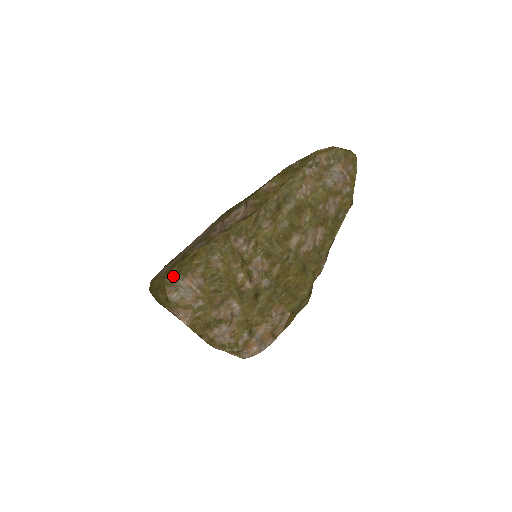
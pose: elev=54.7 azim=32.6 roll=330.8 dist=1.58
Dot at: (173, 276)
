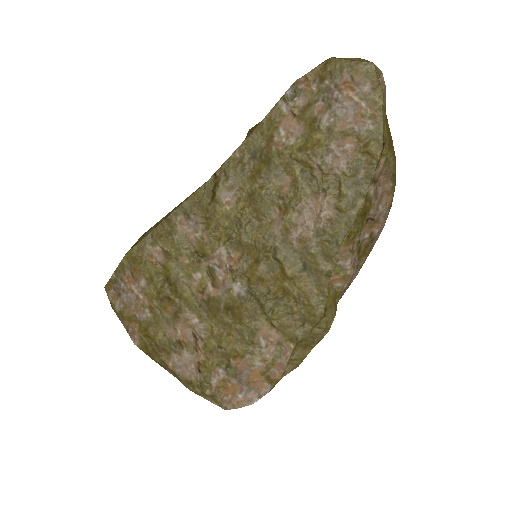
Dot at: (112, 275)
